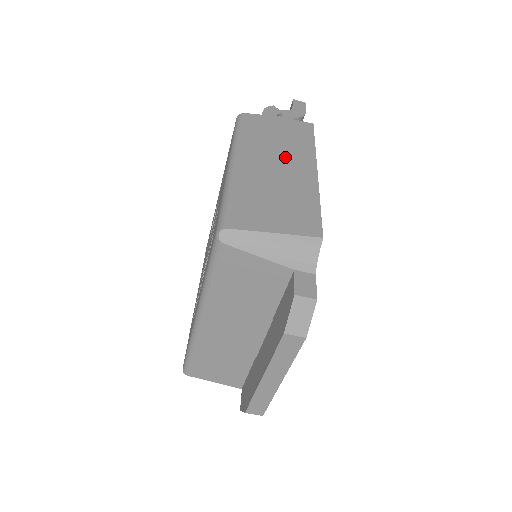
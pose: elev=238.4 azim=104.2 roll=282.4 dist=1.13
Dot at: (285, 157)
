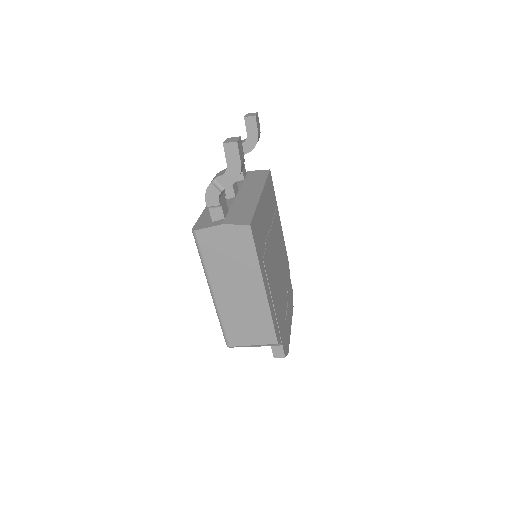
Dot at: (241, 280)
